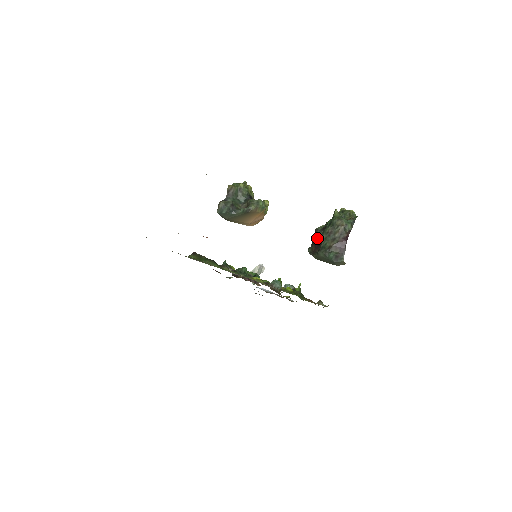
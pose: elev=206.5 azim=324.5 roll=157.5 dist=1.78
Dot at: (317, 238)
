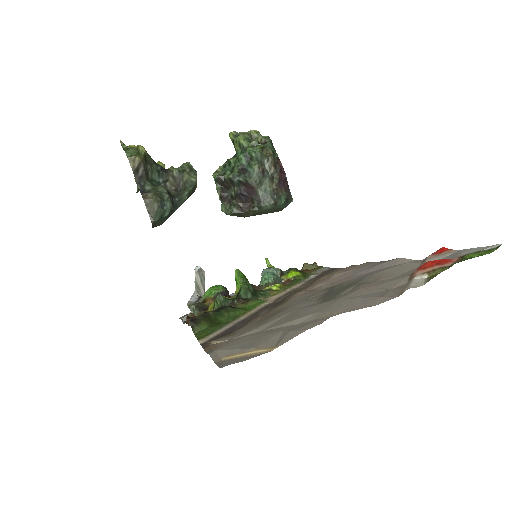
Dot at: (242, 188)
